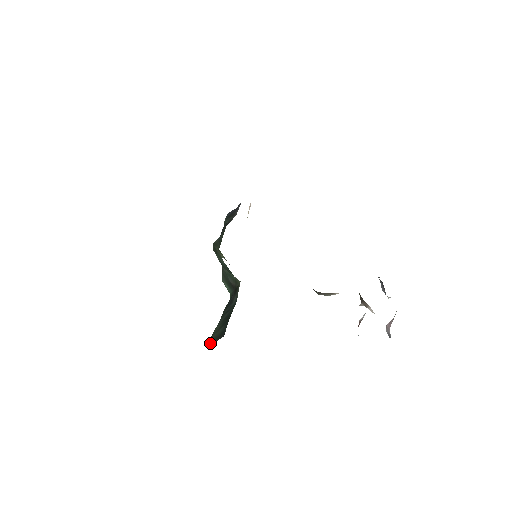
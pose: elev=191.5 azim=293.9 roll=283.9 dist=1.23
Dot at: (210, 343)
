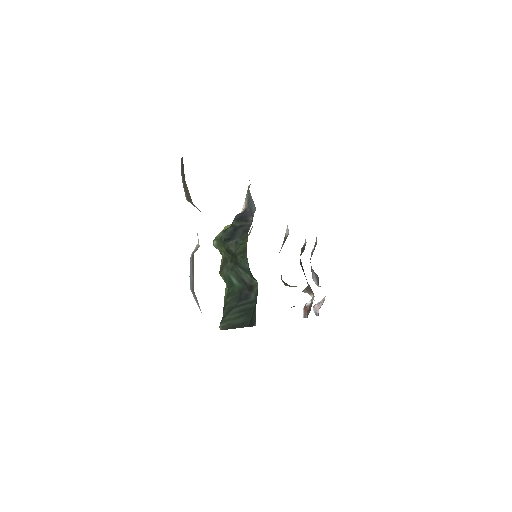
Dot at: (223, 328)
